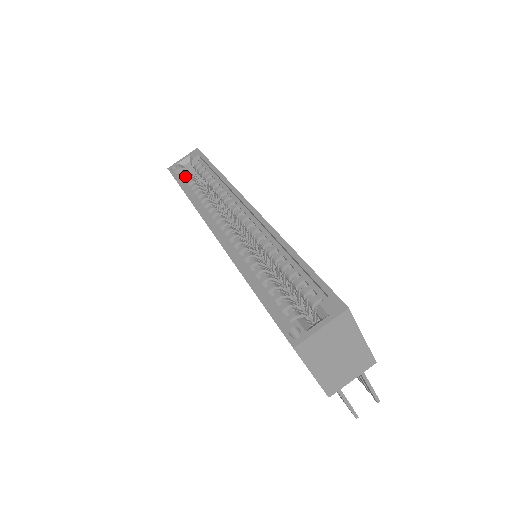
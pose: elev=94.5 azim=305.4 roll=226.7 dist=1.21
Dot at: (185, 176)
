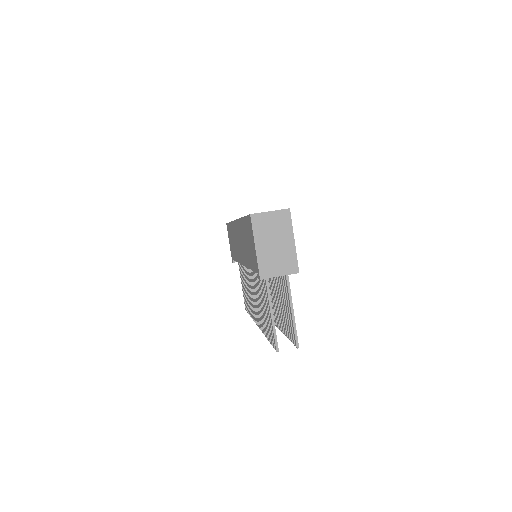
Dot at: occluded
